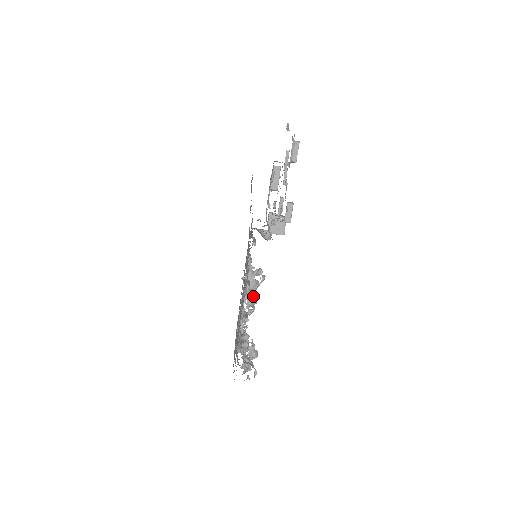
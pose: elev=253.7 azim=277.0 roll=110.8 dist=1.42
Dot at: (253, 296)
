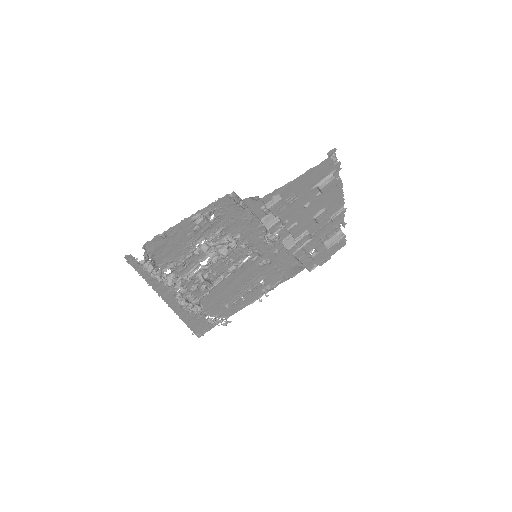
Dot at: (209, 245)
